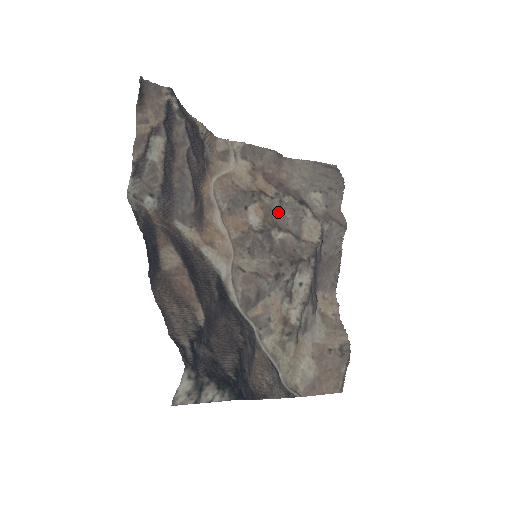
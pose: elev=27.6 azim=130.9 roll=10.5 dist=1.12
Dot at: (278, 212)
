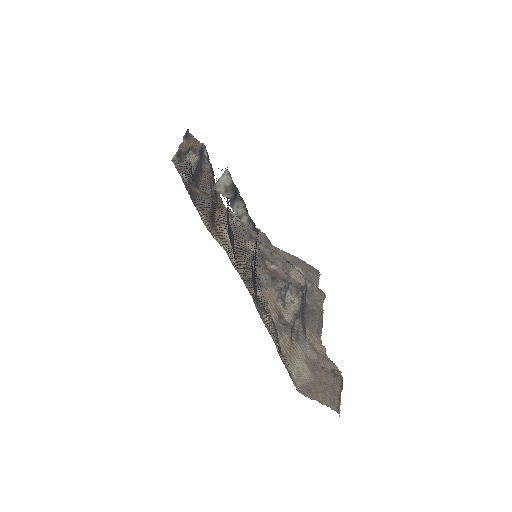
Dot at: (270, 258)
